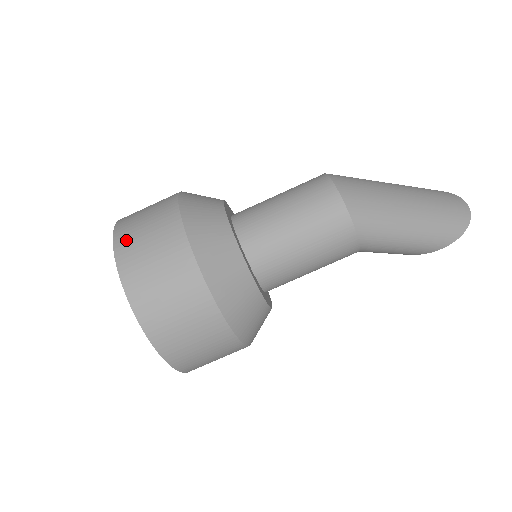
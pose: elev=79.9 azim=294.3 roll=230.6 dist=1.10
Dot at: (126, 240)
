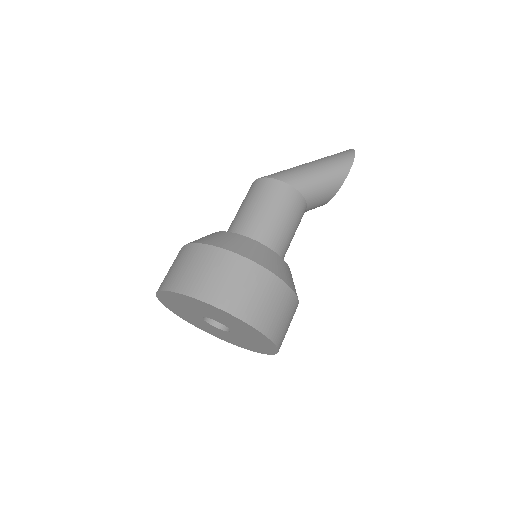
Dot at: (162, 283)
